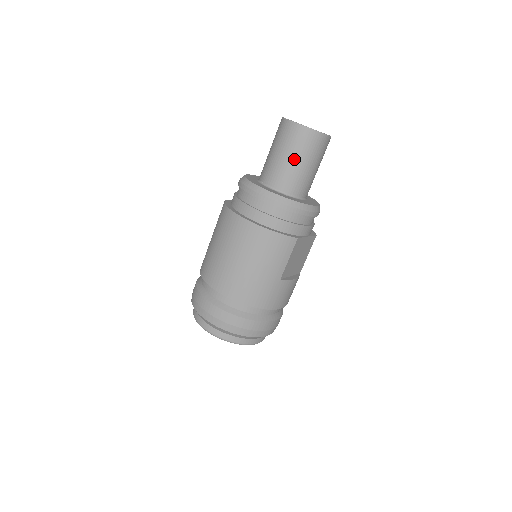
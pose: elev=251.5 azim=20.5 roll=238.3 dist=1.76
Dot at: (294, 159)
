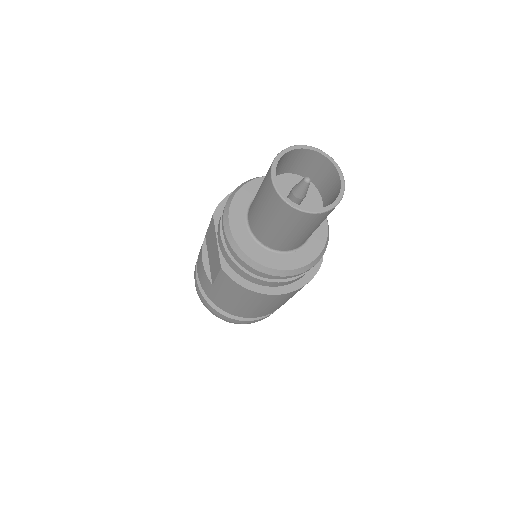
Dot at: (314, 229)
